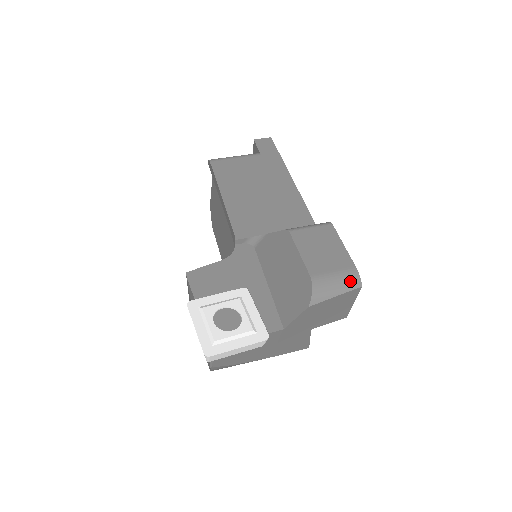
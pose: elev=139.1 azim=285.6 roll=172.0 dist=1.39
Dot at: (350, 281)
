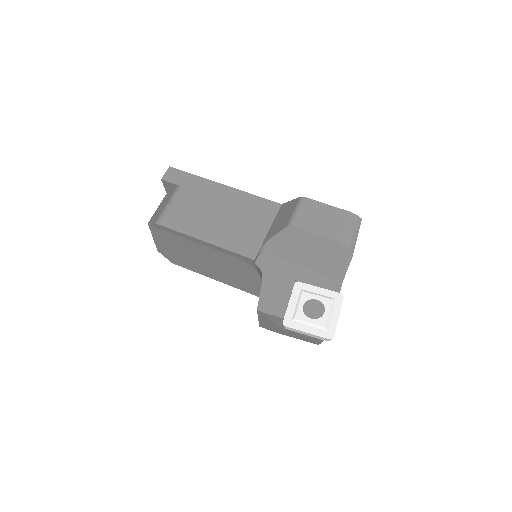
Dot at: (355, 222)
